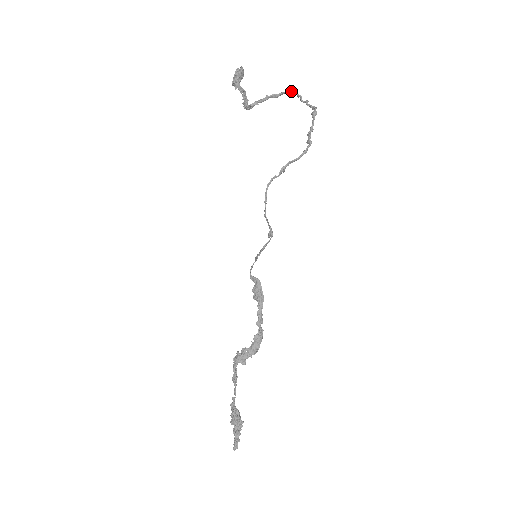
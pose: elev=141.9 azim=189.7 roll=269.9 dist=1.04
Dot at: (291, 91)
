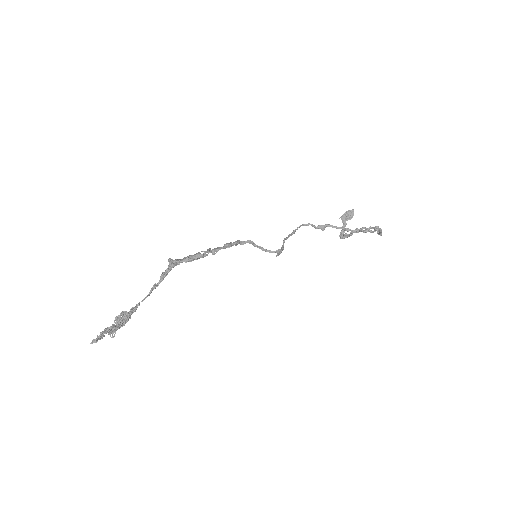
Dot at: occluded
